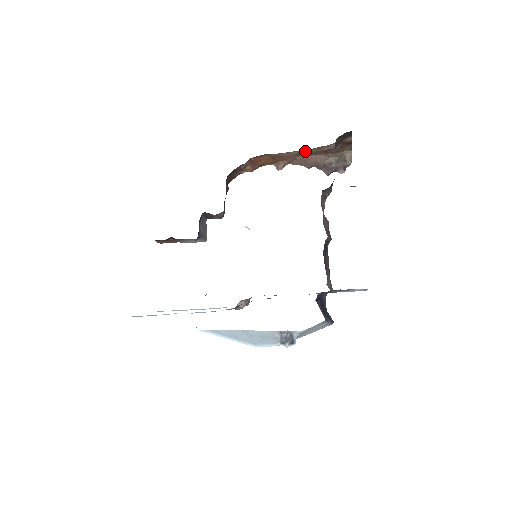
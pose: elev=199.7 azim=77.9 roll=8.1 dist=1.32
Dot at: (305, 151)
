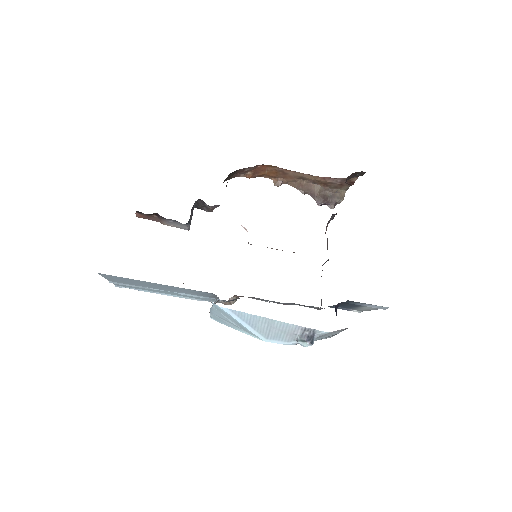
Dot at: (310, 176)
